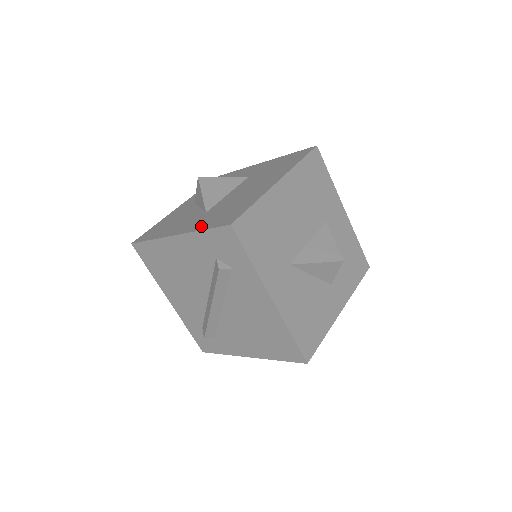
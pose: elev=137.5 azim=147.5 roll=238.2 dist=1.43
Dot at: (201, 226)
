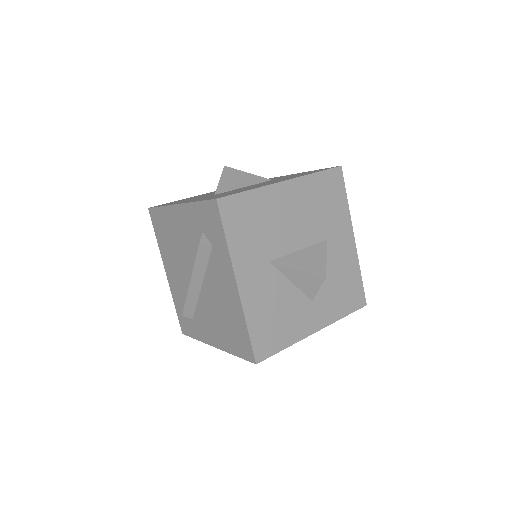
Dot at: occluded
